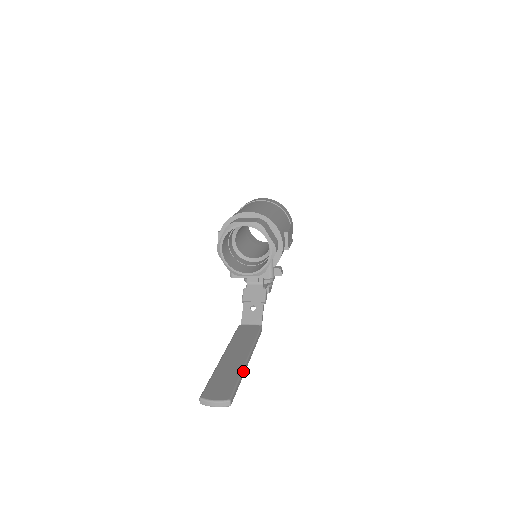
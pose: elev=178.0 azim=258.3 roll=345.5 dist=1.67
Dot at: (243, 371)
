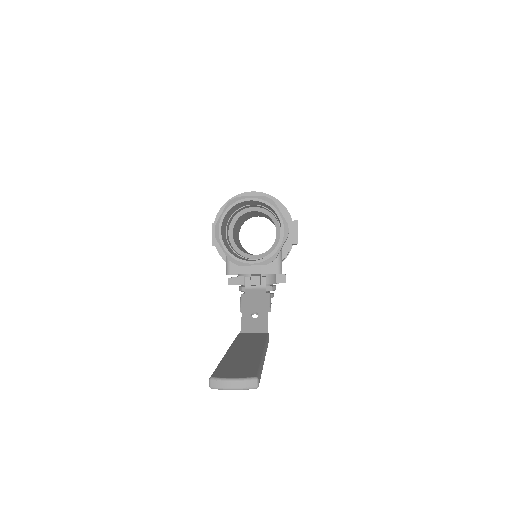
Dot at: (263, 359)
